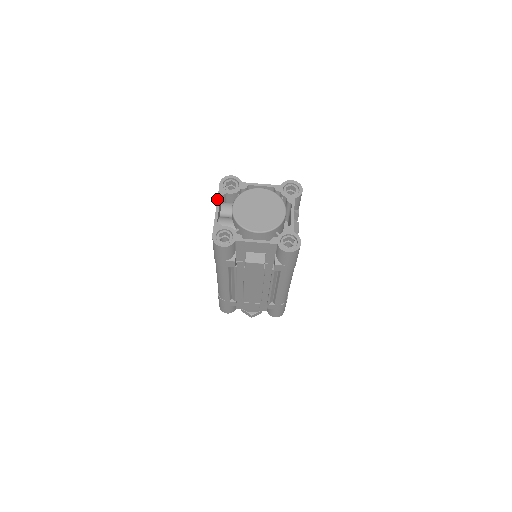
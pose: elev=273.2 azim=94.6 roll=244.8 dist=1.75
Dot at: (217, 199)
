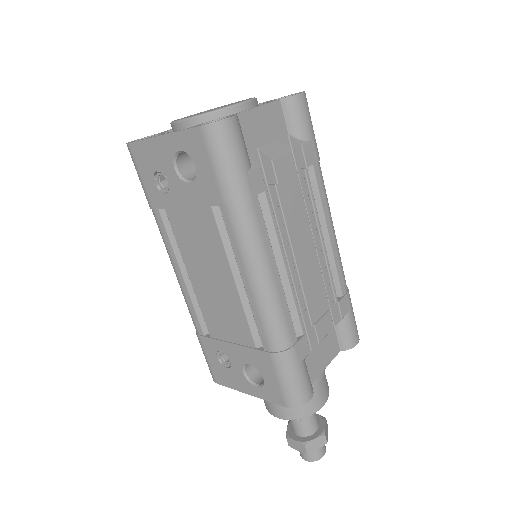
Dot at: (148, 138)
